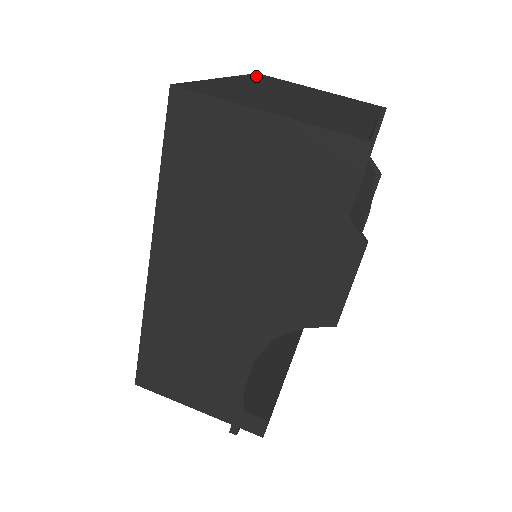
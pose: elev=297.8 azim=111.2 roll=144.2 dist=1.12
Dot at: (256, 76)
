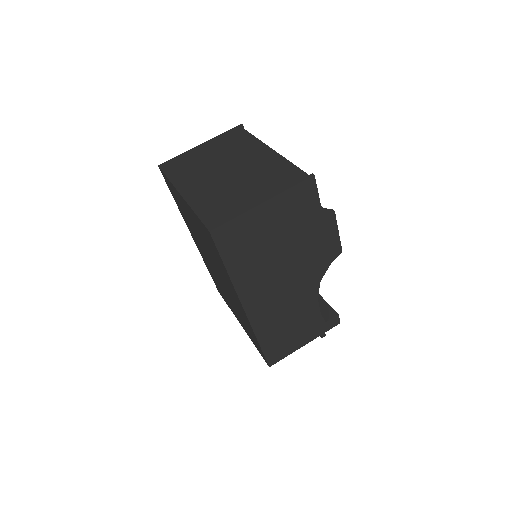
Dot at: (169, 171)
